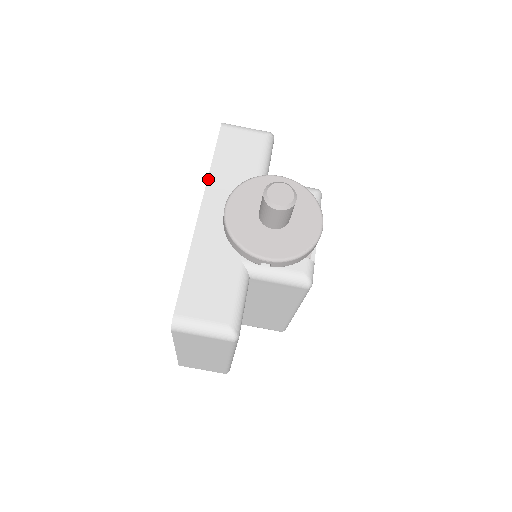
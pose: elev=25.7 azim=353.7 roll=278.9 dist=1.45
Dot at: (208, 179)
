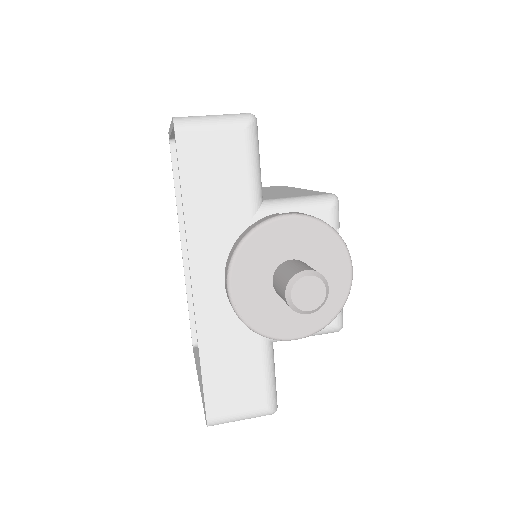
Dot at: (187, 237)
